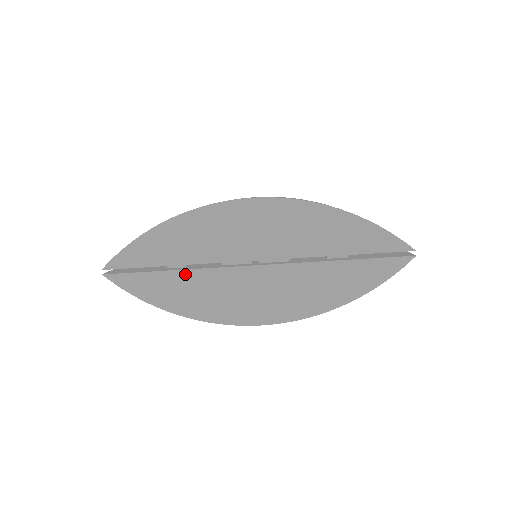
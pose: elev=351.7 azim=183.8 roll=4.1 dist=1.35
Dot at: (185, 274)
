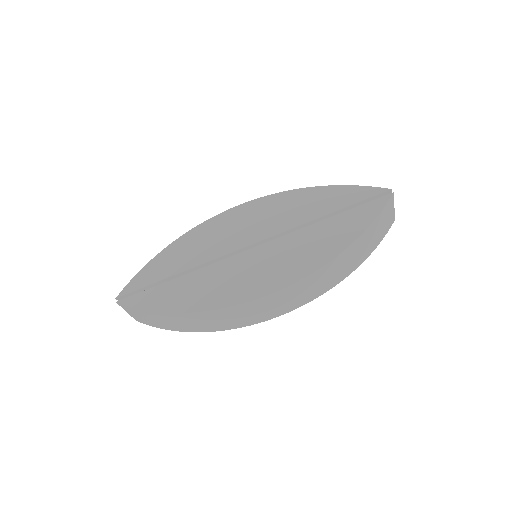
Dot at: (190, 276)
